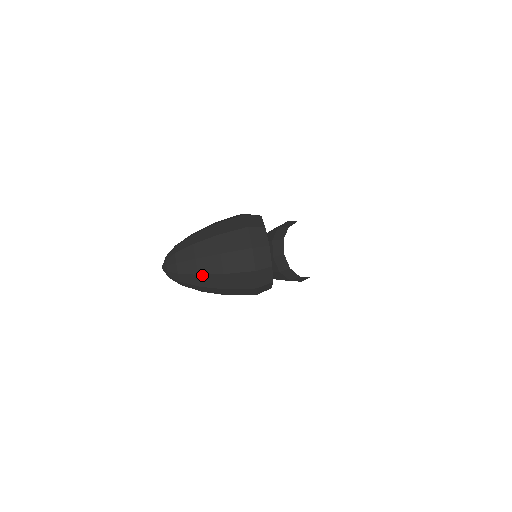
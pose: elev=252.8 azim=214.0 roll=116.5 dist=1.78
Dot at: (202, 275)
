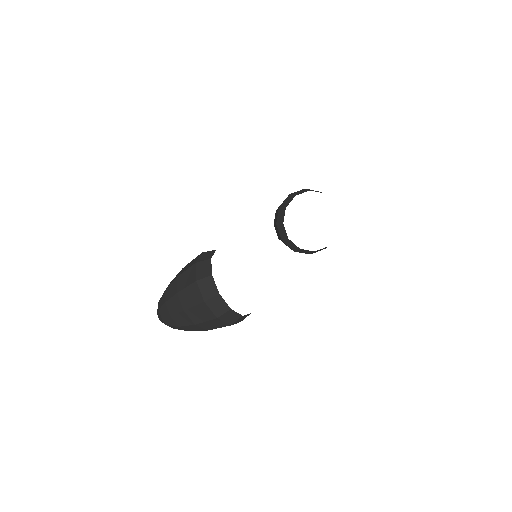
Dot at: (182, 326)
